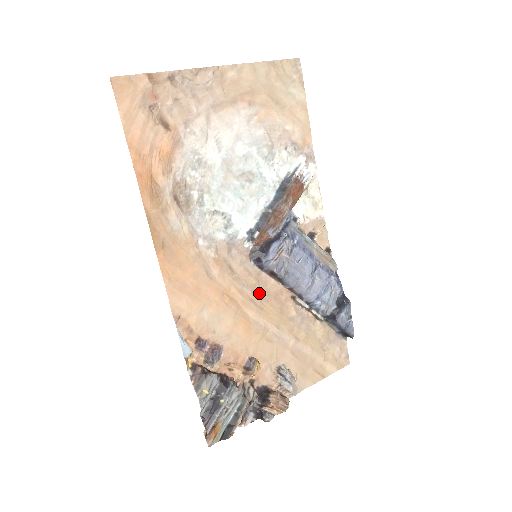
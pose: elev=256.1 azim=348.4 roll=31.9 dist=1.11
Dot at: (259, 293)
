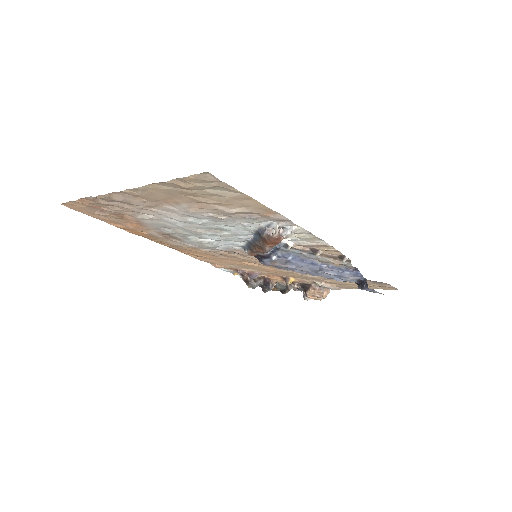
Dot at: occluded
